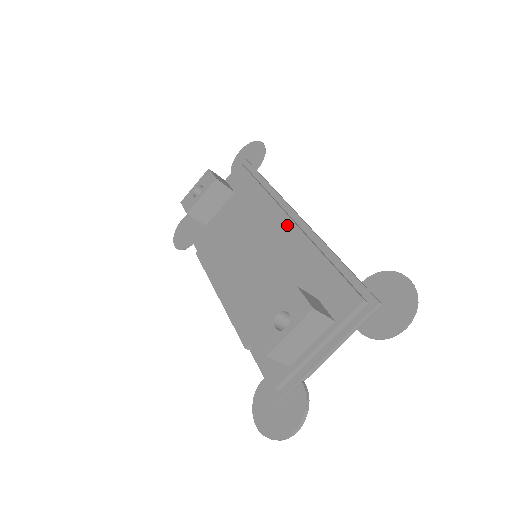
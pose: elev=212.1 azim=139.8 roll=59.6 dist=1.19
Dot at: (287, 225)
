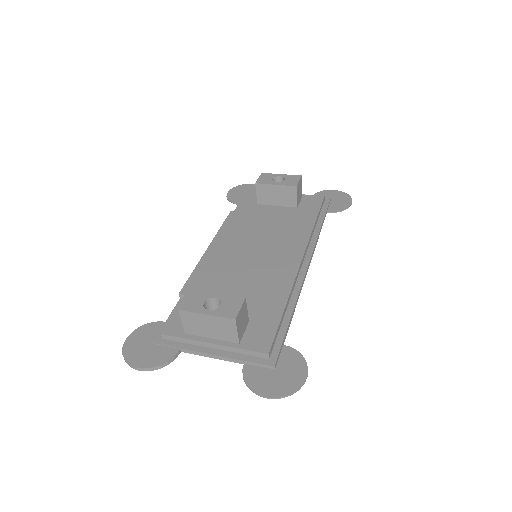
Dot at: (294, 262)
